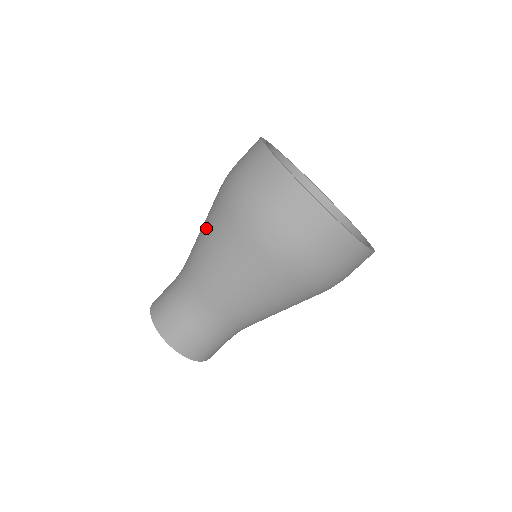
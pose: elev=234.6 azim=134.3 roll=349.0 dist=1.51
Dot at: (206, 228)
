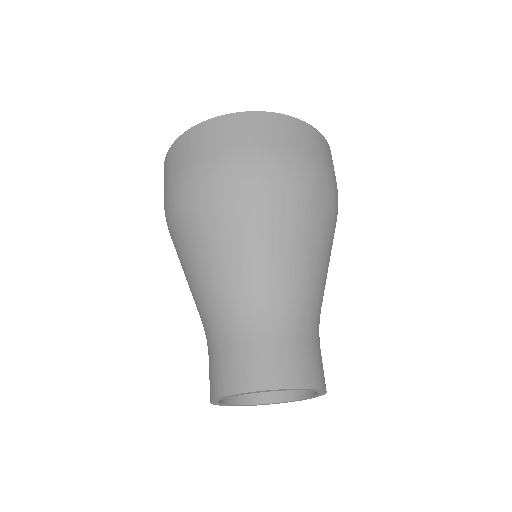
Dot at: (181, 265)
